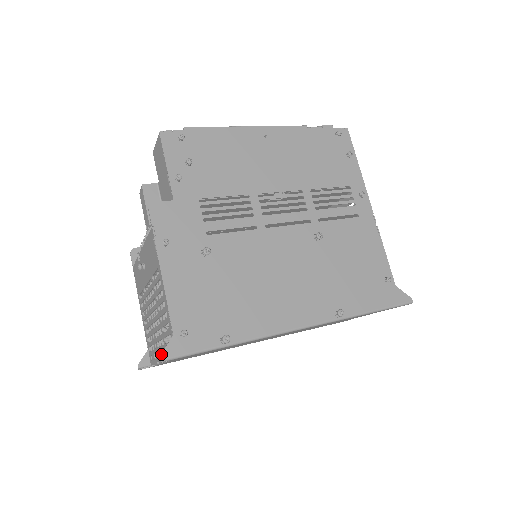
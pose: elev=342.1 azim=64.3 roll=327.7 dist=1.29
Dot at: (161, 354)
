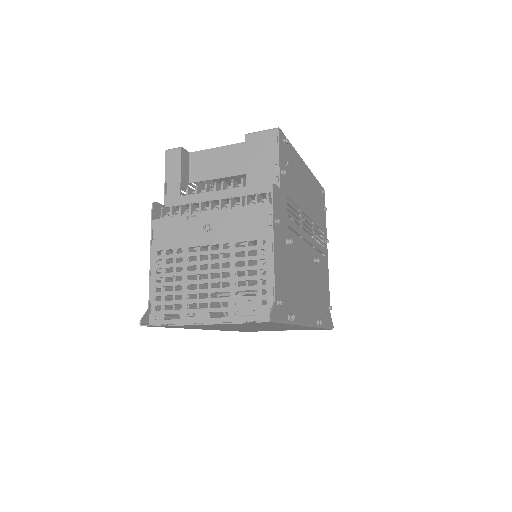
Dot at: (271, 314)
